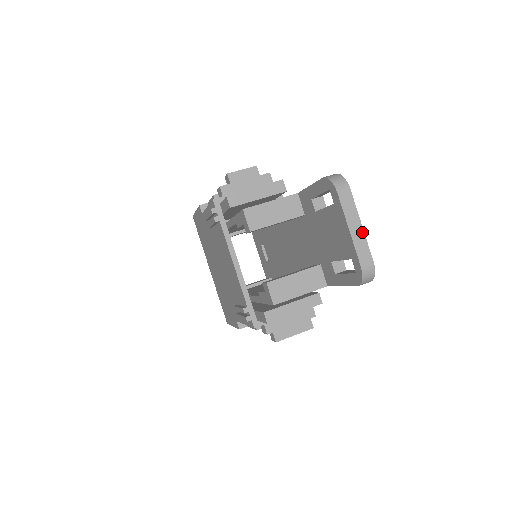
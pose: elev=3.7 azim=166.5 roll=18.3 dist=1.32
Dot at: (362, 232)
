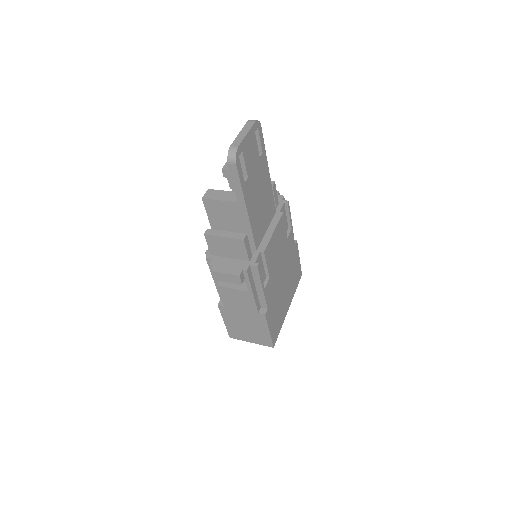
Dot at: (245, 136)
